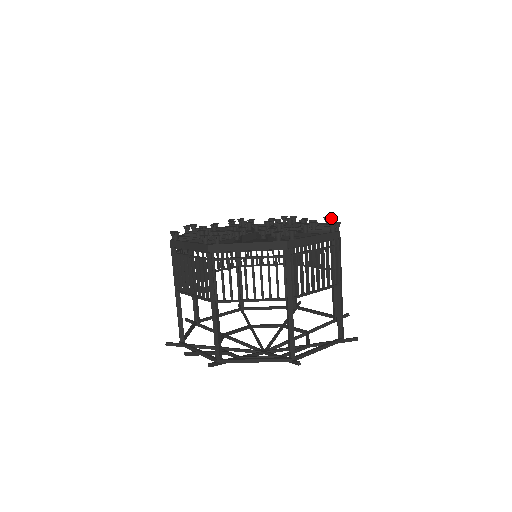
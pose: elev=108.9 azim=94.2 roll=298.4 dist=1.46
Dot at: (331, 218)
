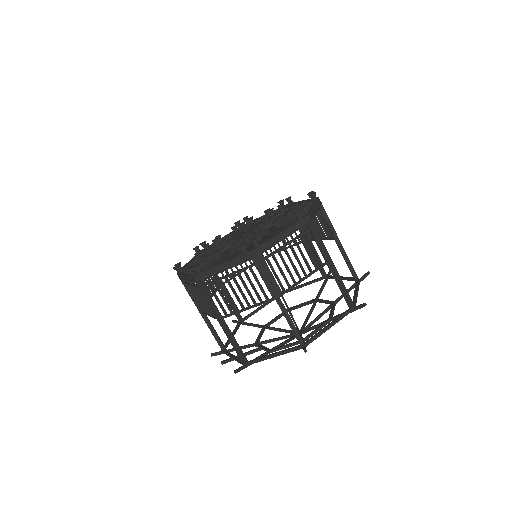
Dot at: (311, 195)
